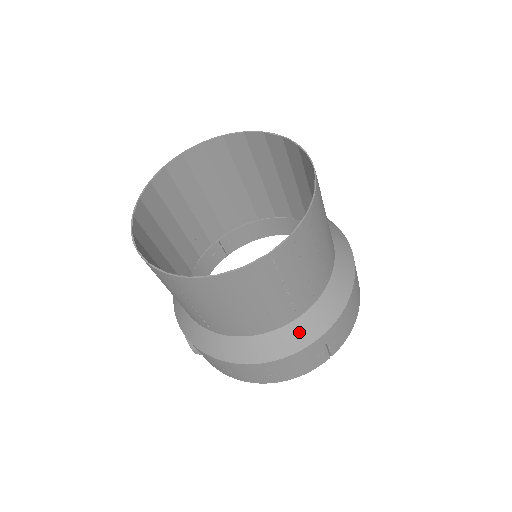
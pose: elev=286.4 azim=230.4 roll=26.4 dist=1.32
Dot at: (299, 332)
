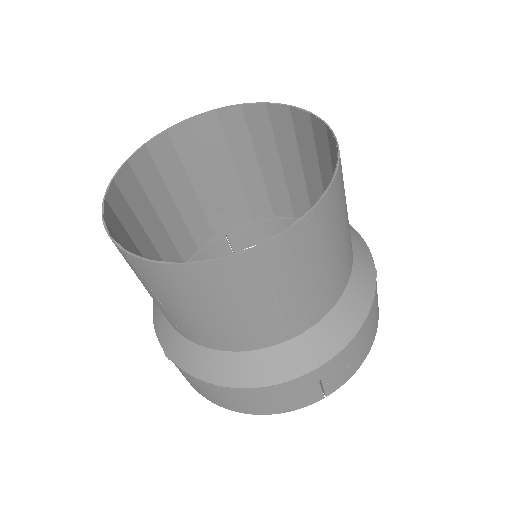
Dot at: (286, 359)
